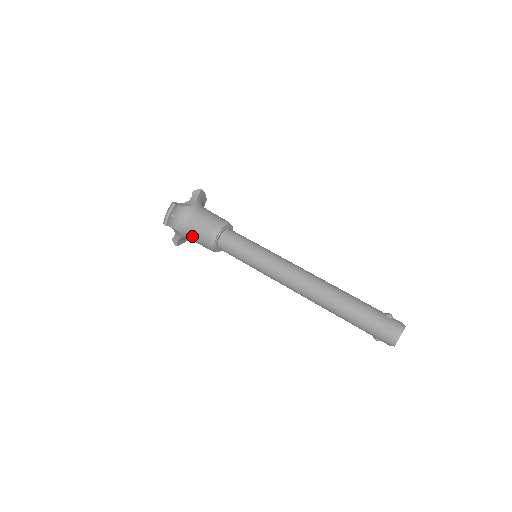
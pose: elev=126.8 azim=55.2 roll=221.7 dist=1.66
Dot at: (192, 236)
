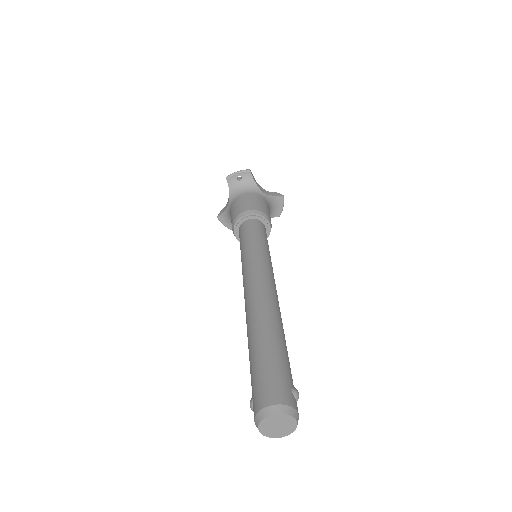
Dot at: (234, 206)
